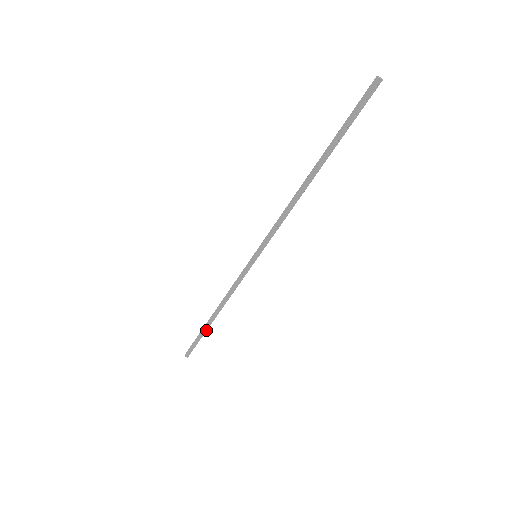
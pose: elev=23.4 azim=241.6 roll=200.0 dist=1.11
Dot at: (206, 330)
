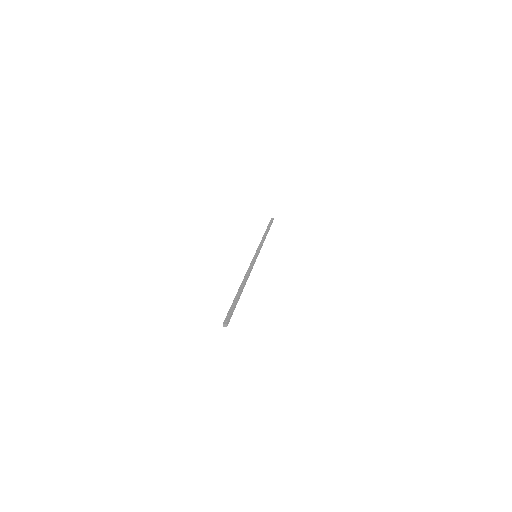
Dot at: (269, 229)
